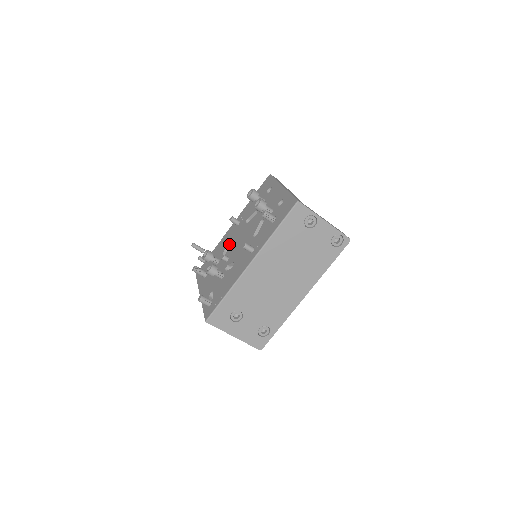
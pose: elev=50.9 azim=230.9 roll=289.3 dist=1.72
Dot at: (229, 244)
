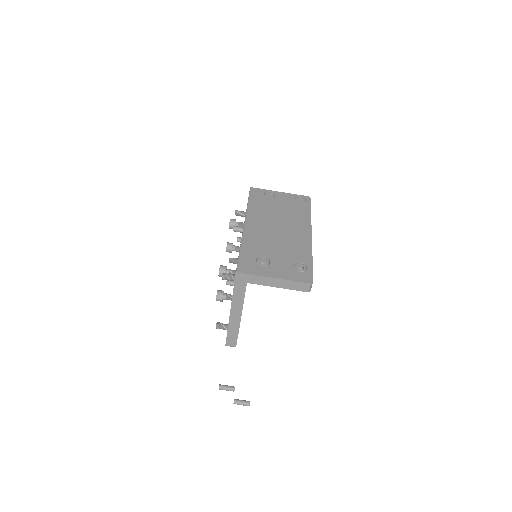
Dot at: occluded
